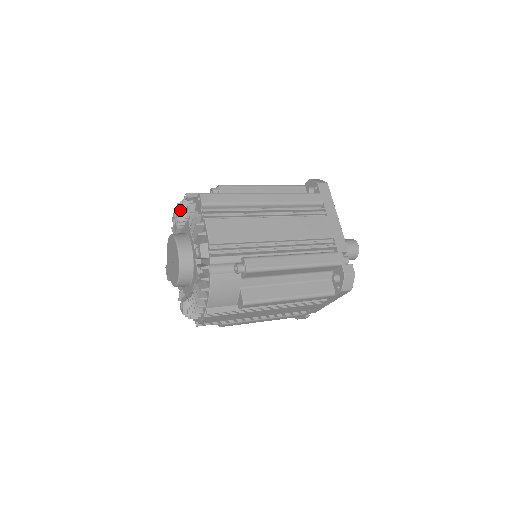
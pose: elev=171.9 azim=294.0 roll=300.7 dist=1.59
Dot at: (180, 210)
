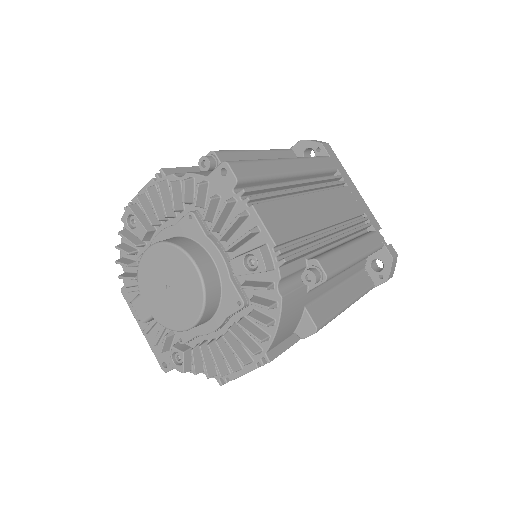
Dot at: (161, 198)
